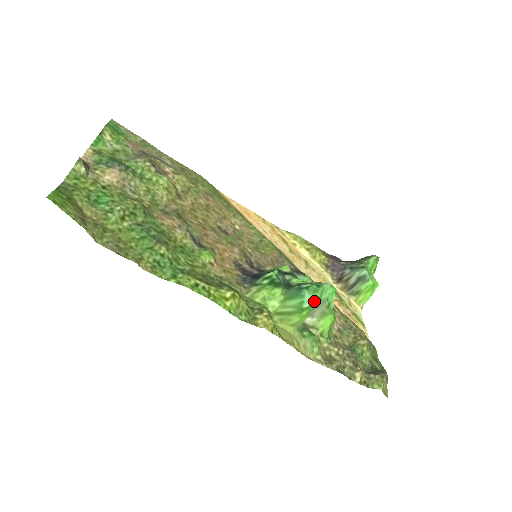
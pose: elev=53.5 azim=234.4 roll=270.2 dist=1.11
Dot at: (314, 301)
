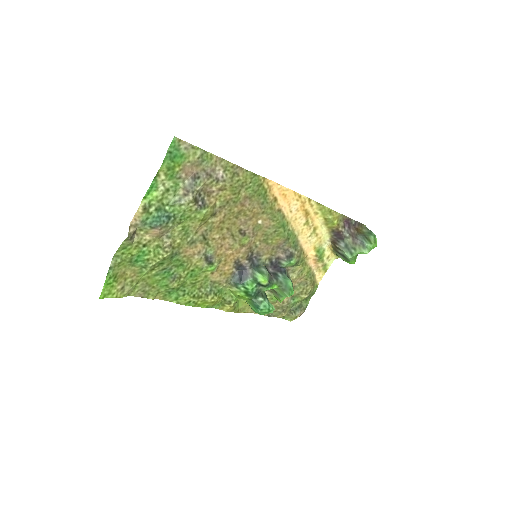
Dot at: occluded
